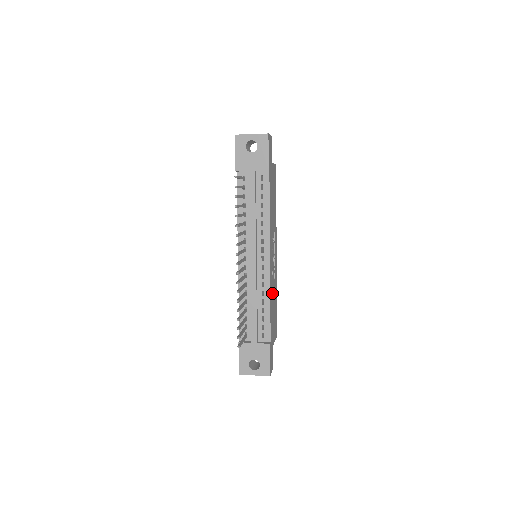
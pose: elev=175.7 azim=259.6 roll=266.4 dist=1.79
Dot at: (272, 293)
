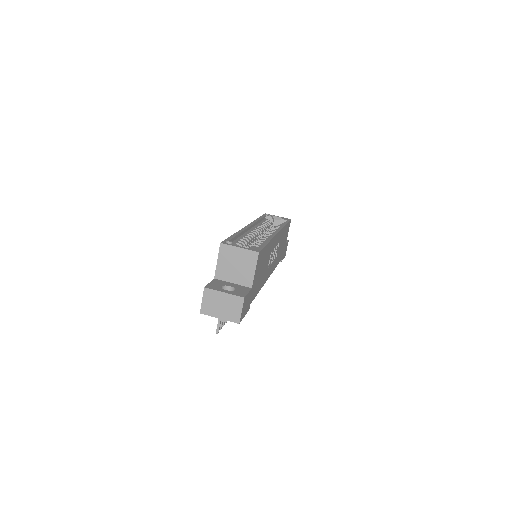
Dot at: occluded
